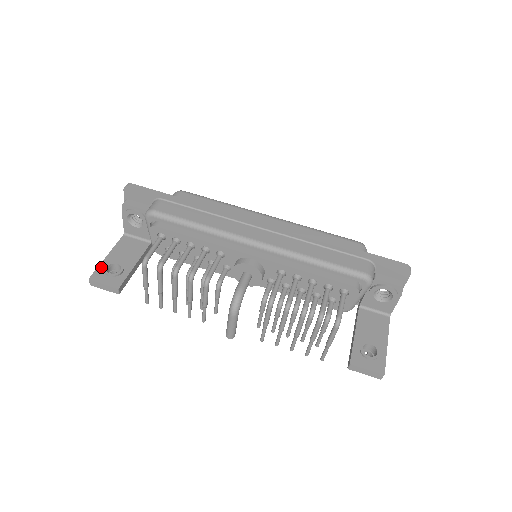
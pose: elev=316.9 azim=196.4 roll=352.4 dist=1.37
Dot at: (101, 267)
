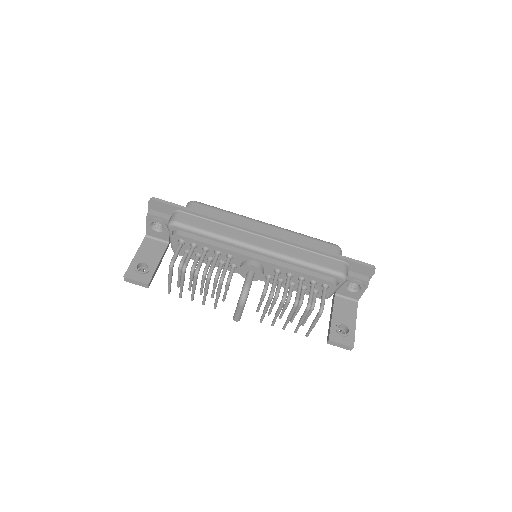
Dot at: (132, 266)
